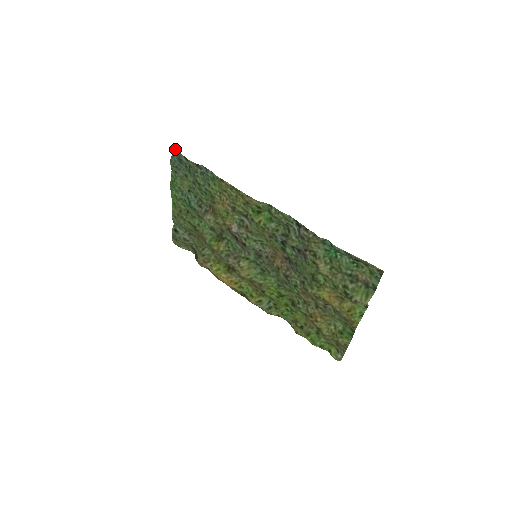
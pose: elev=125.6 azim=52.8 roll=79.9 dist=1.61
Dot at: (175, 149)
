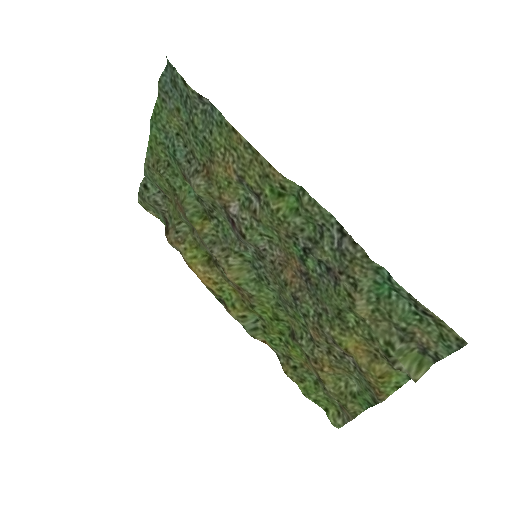
Dot at: (170, 63)
